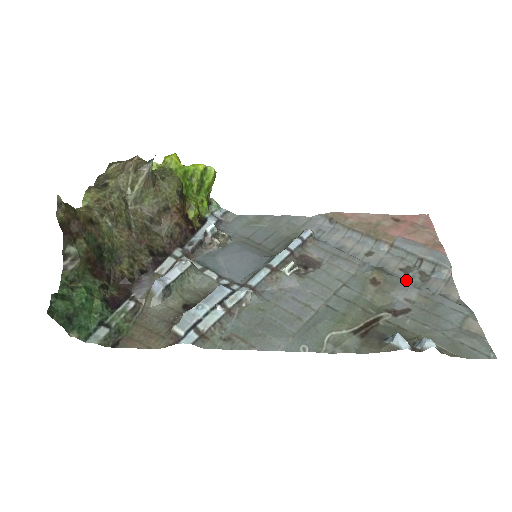
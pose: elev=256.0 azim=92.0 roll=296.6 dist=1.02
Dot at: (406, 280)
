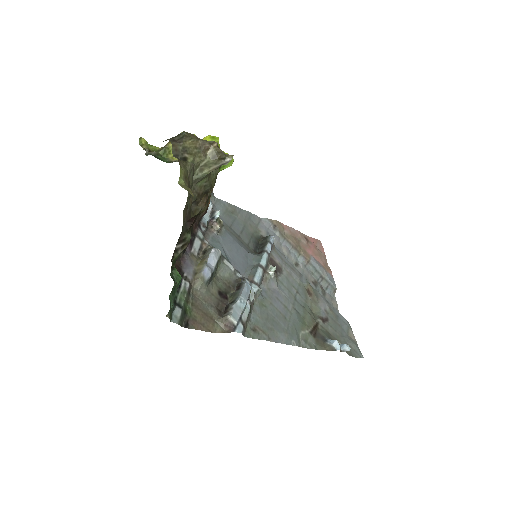
Dot at: occluded
